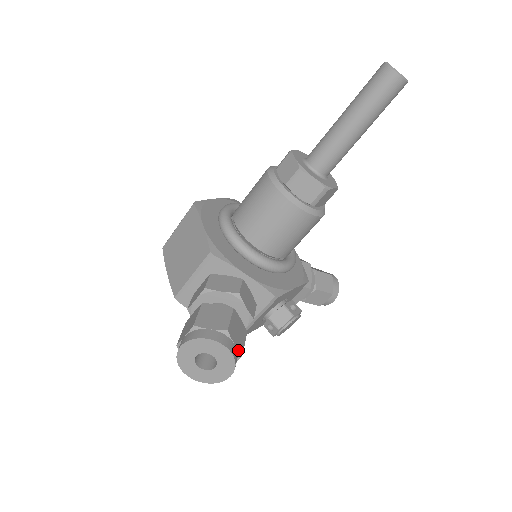
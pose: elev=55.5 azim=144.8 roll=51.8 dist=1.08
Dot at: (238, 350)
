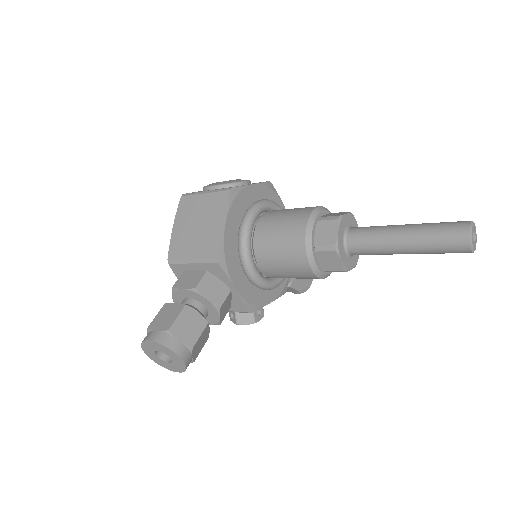
Dot at: (193, 360)
